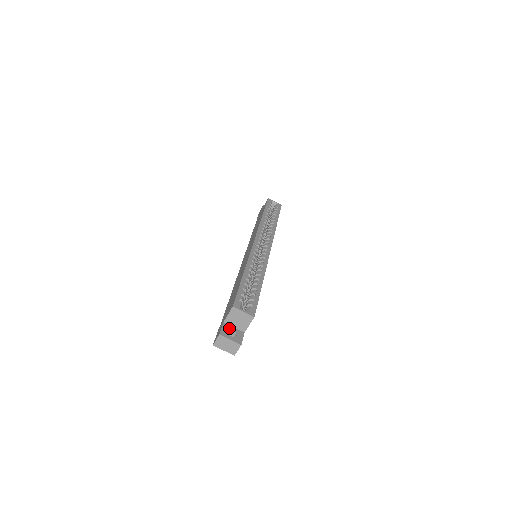
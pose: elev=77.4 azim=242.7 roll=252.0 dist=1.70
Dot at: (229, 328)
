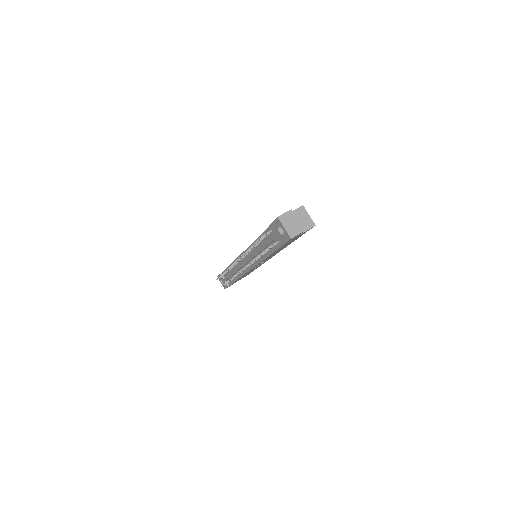
Dot at: occluded
